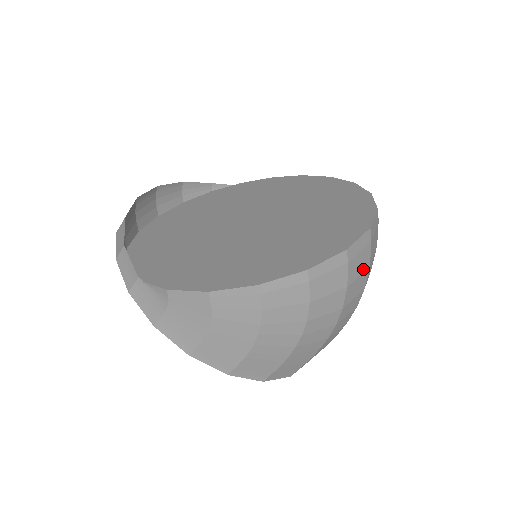
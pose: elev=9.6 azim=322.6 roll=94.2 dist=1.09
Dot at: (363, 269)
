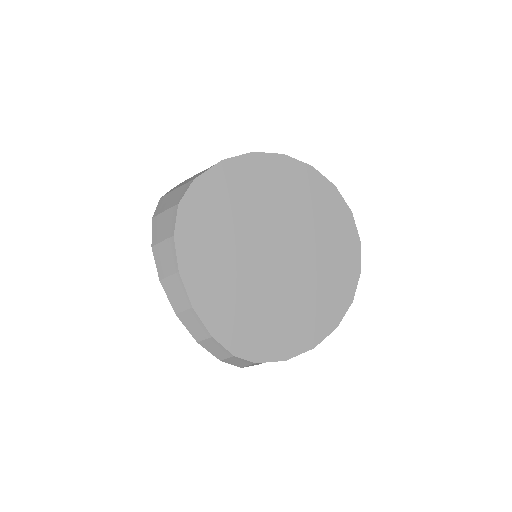
Dot at: occluded
